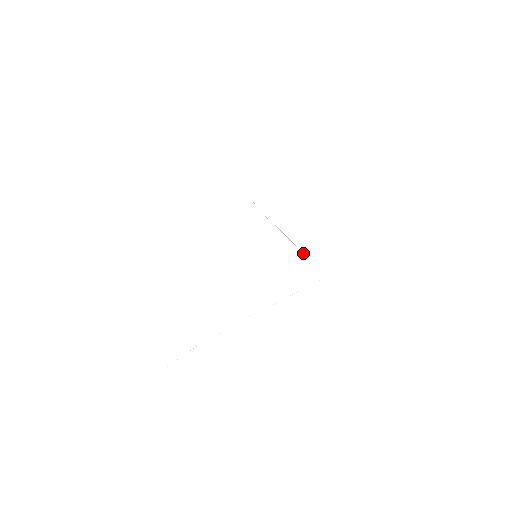
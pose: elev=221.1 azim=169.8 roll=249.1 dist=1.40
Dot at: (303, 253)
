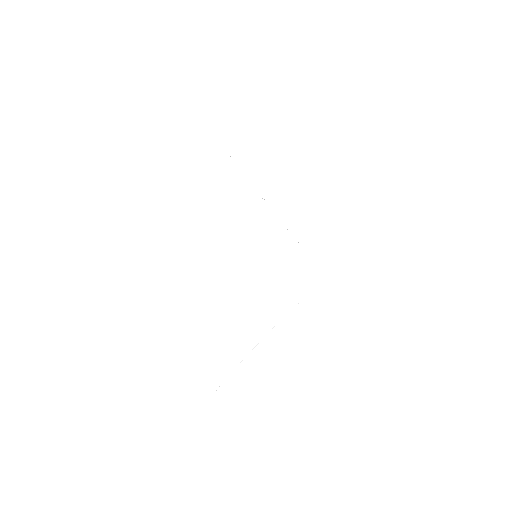
Dot at: occluded
